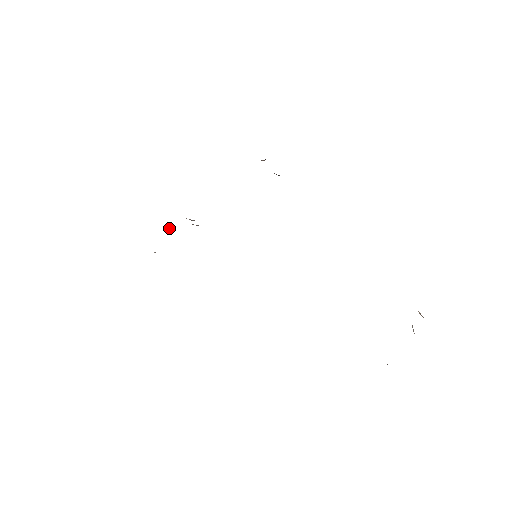
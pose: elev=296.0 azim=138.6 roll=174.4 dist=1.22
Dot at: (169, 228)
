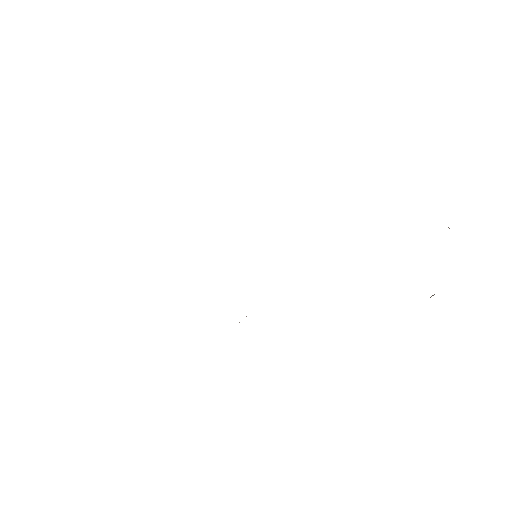
Dot at: occluded
